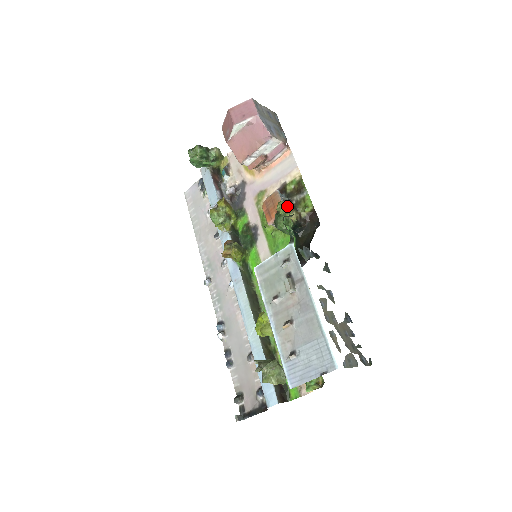
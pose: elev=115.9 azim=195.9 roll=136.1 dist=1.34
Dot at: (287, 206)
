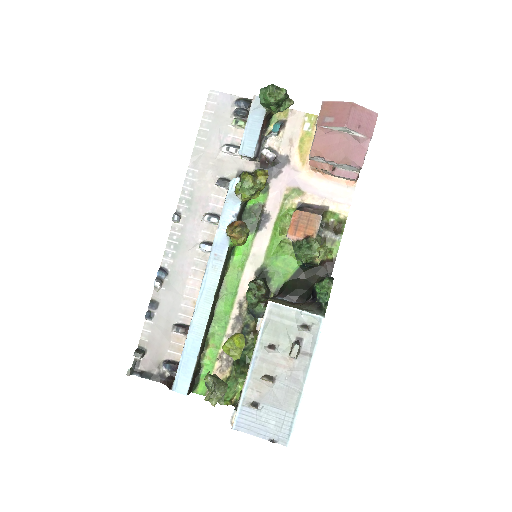
Dot at: (326, 252)
